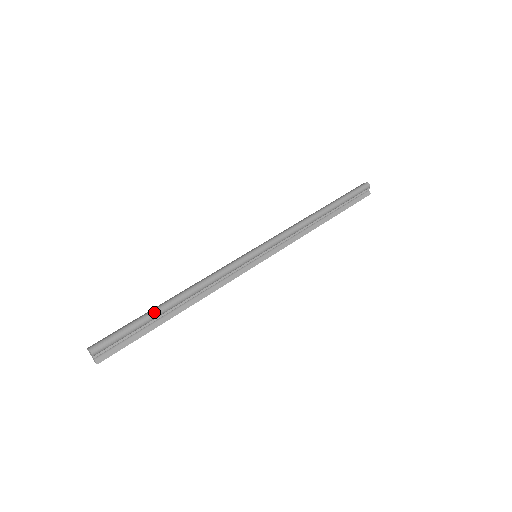
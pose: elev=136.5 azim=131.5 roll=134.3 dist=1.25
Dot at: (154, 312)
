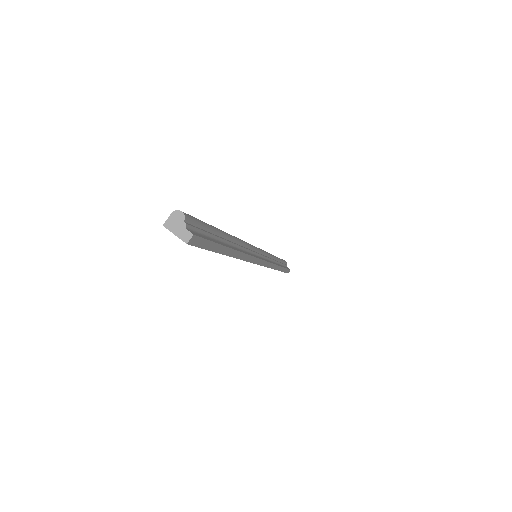
Dot at: occluded
